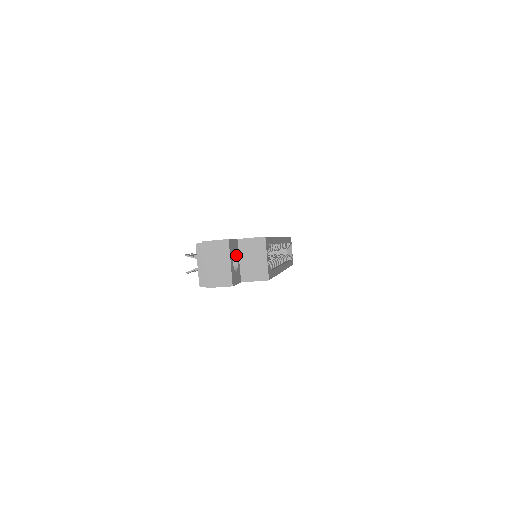
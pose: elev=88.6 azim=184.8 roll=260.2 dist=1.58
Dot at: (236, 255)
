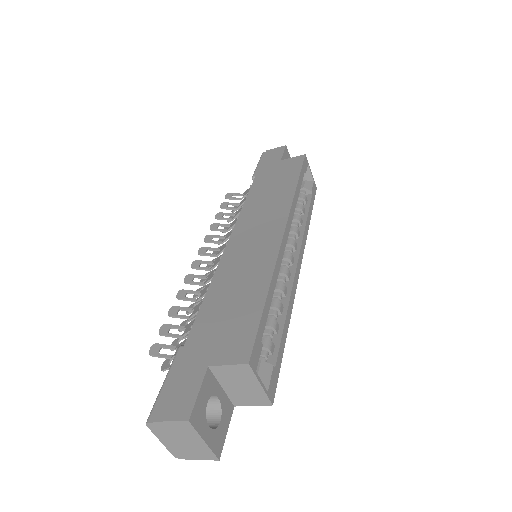
Dot at: (213, 395)
